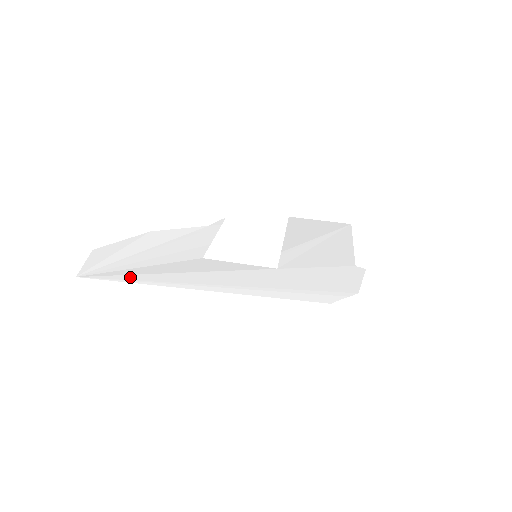
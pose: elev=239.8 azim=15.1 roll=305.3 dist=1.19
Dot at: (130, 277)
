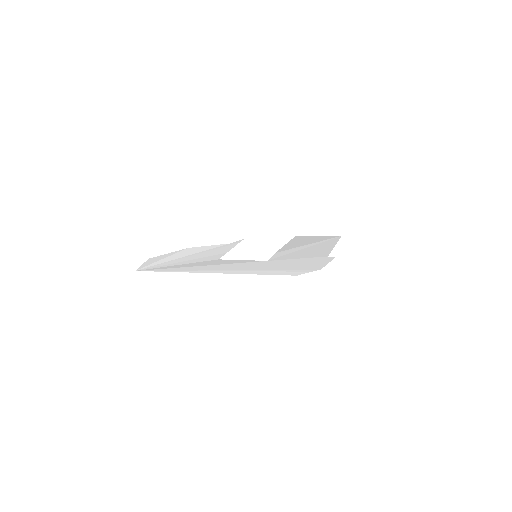
Dot at: (167, 269)
